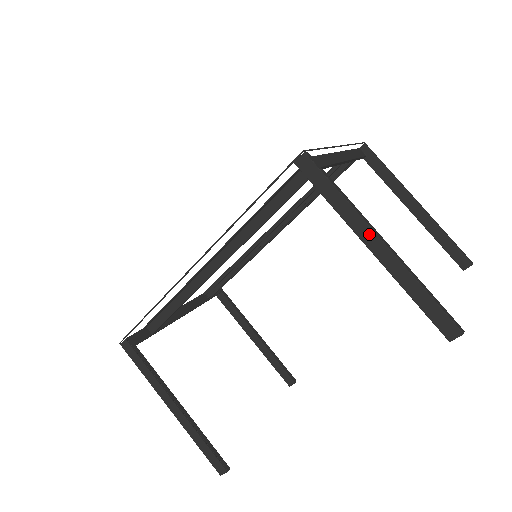
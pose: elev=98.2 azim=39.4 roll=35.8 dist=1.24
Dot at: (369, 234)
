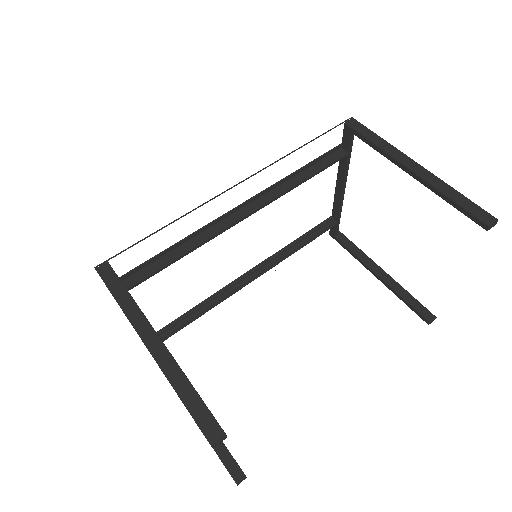
Dot at: (408, 160)
